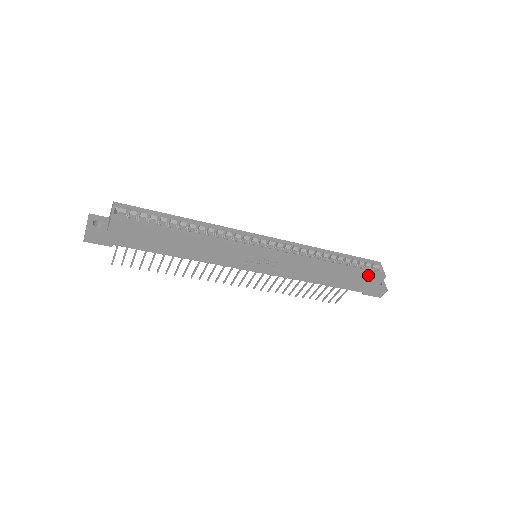
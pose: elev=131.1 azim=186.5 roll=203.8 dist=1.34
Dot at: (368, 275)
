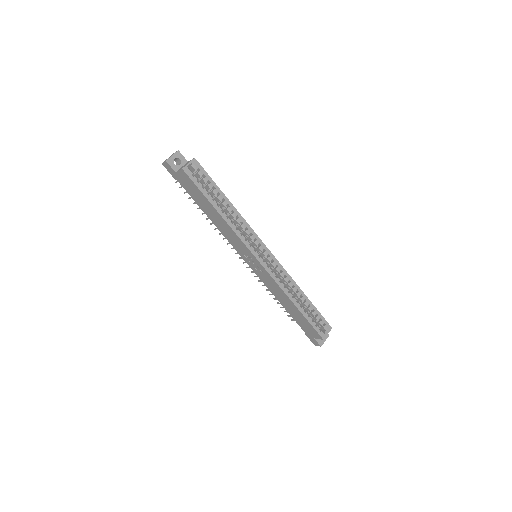
Dot at: (313, 328)
